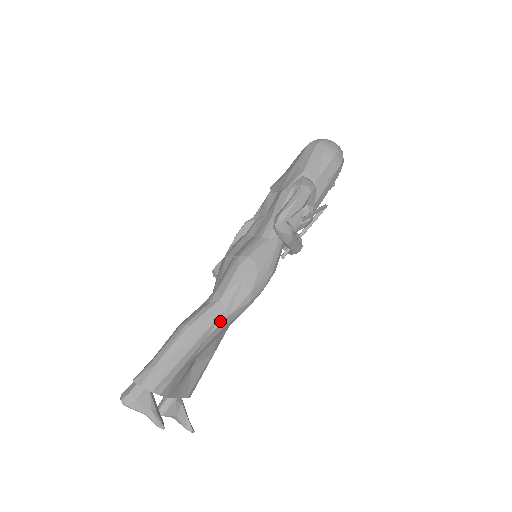
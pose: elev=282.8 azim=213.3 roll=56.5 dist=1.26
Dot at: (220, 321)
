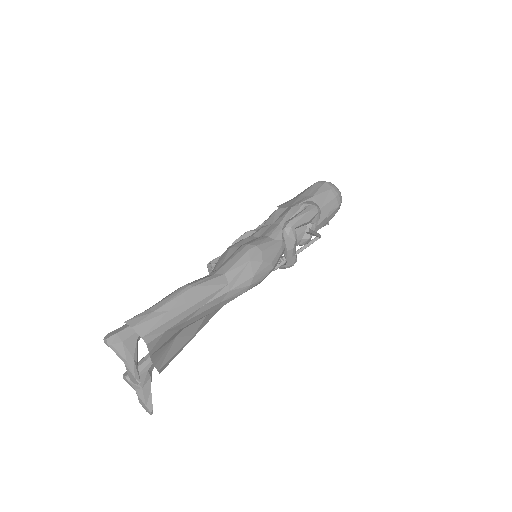
Dot at: (220, 293)
